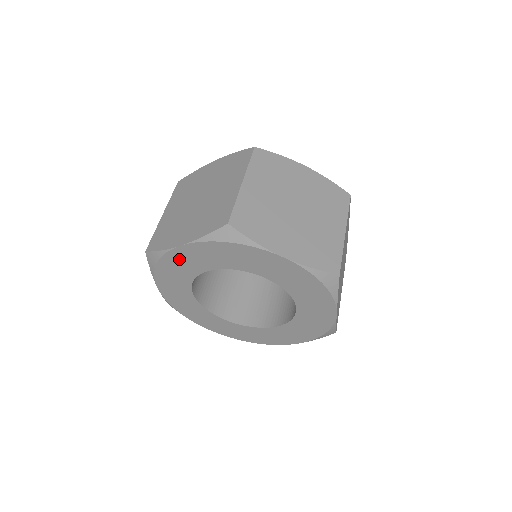
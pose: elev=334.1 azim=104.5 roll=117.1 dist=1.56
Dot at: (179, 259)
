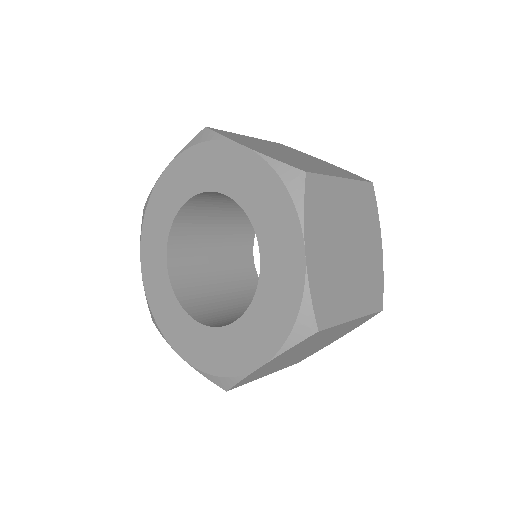
Dot at: (162, 195)
